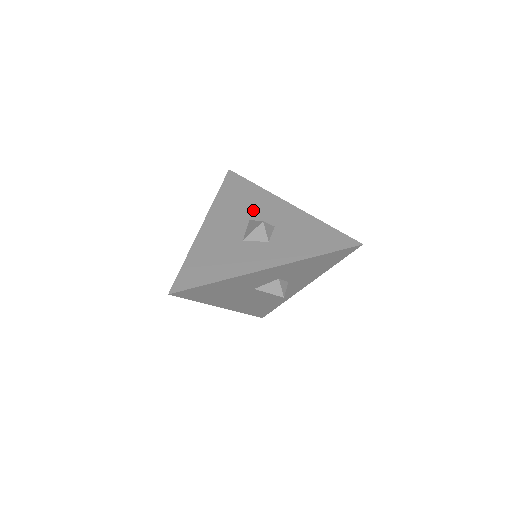
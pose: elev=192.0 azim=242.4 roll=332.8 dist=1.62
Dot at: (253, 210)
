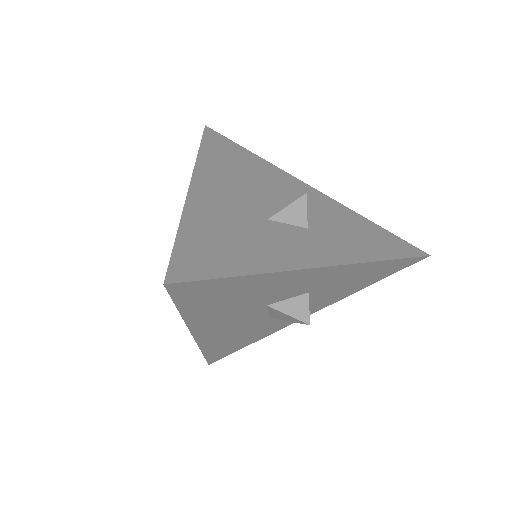
Dot at: (264, 182)
